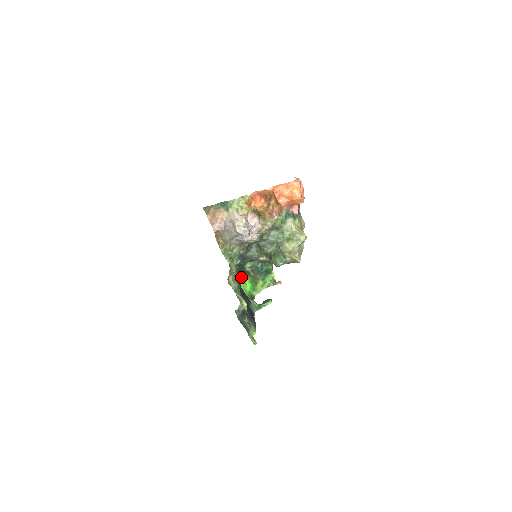
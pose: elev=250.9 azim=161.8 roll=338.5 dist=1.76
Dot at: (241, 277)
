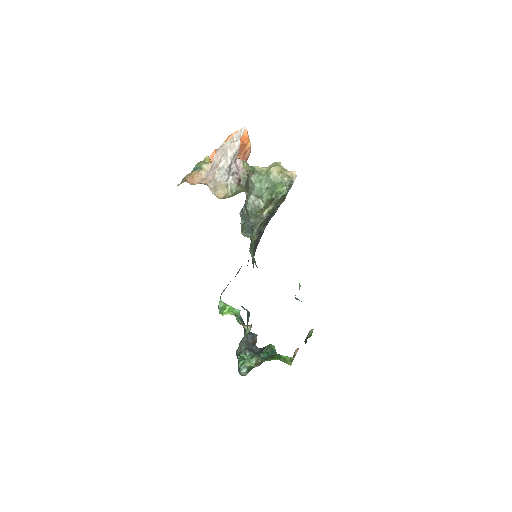
Dot at: occluded
